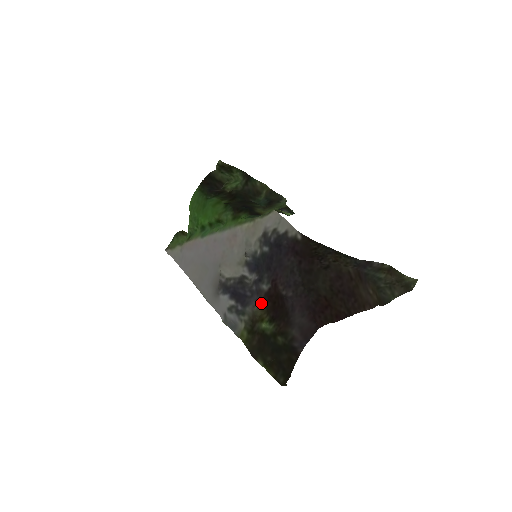
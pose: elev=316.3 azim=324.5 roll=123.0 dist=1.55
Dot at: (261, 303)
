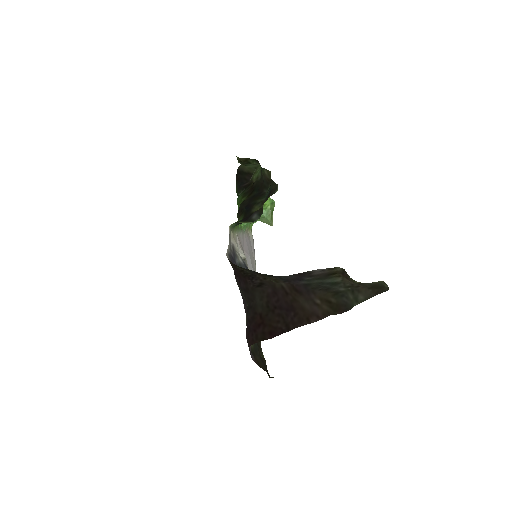
Dot at: occluded
